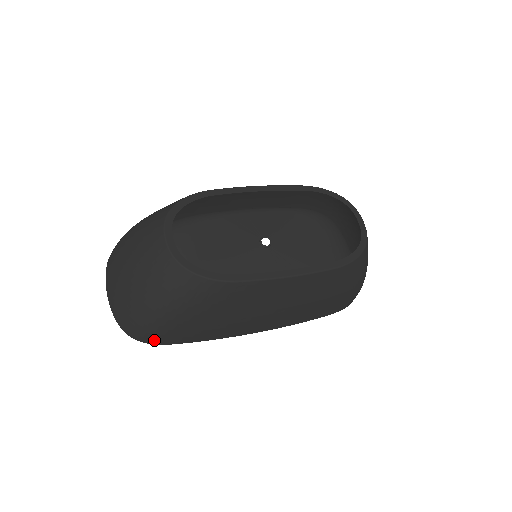
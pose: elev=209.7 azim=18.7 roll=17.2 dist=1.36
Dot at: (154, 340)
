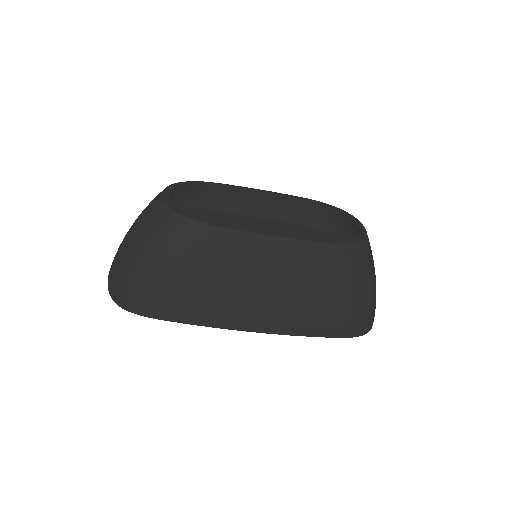
Dot at: (137, 306)
